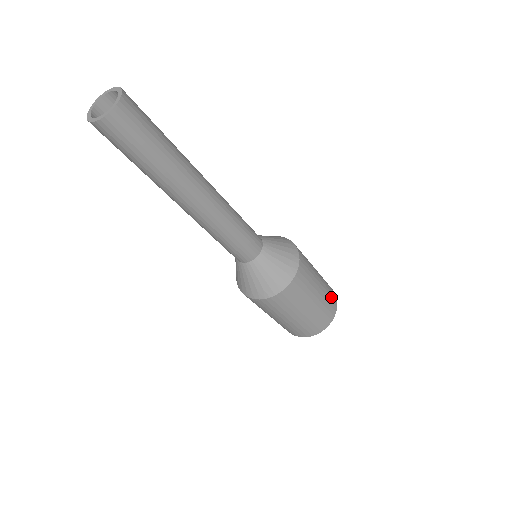
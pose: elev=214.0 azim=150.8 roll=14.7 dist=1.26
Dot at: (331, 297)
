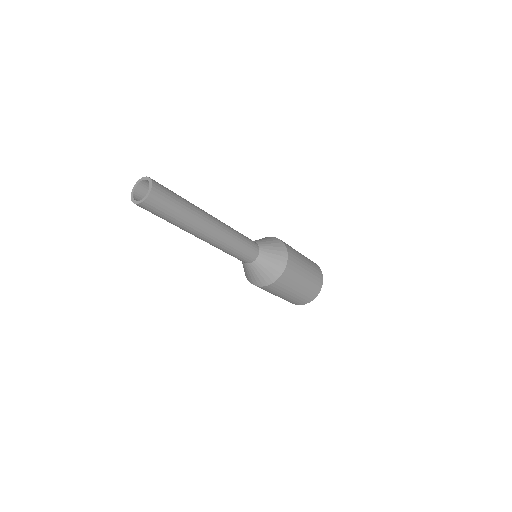
Dot at: (314, 264)
